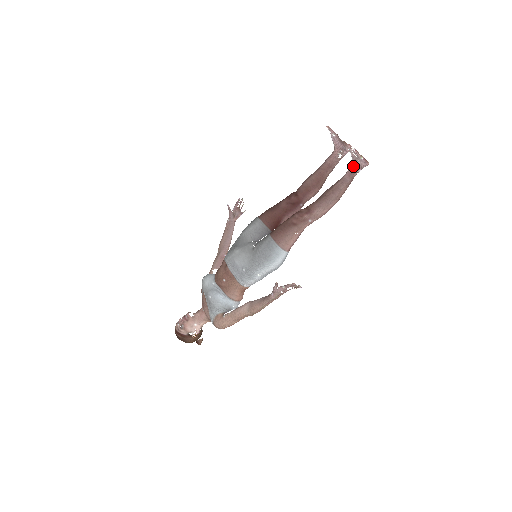
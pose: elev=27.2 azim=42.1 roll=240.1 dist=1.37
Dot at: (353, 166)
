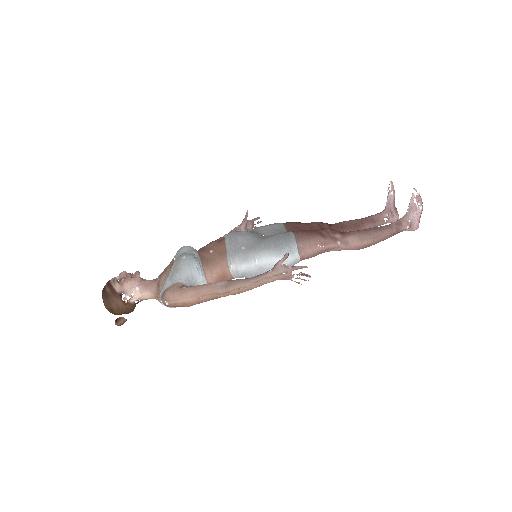
Dot at: (404, 218)
